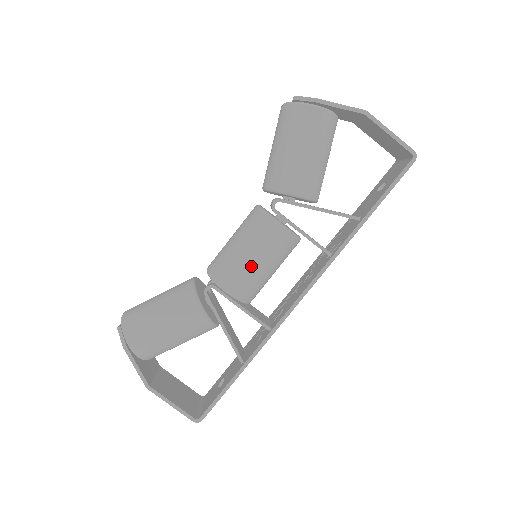
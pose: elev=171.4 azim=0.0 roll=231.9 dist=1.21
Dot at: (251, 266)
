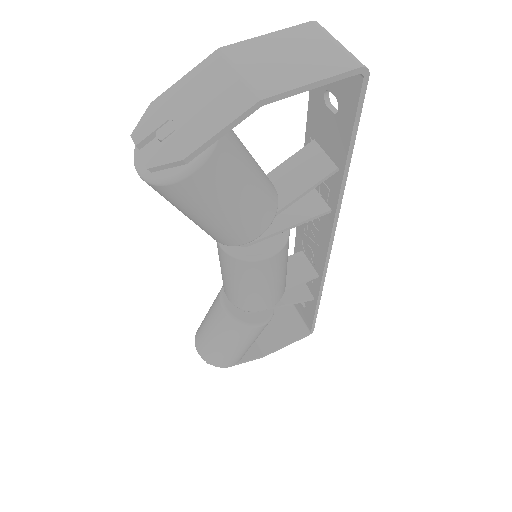
Dot at: (272, 288)
